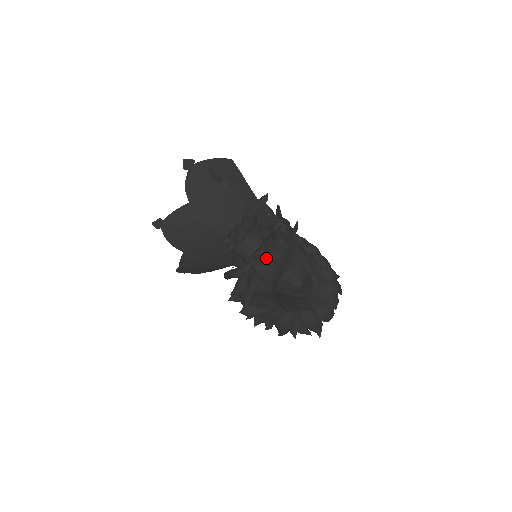
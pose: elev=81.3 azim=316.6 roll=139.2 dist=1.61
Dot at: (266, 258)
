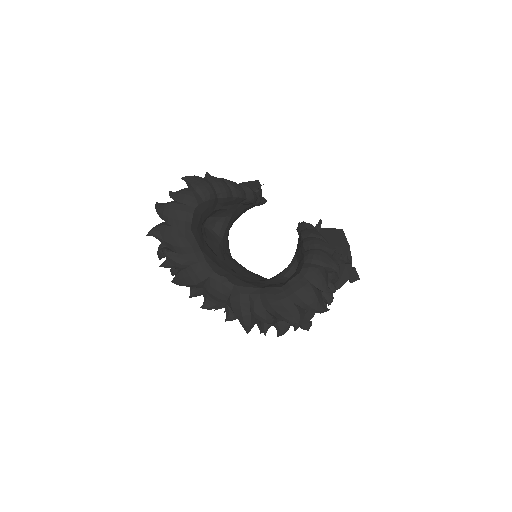
Dot at: occluded
